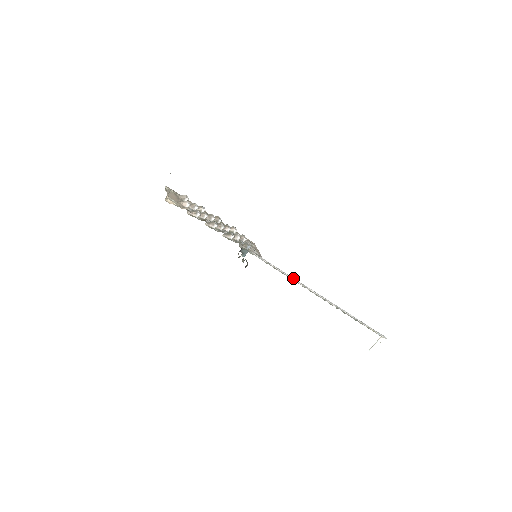
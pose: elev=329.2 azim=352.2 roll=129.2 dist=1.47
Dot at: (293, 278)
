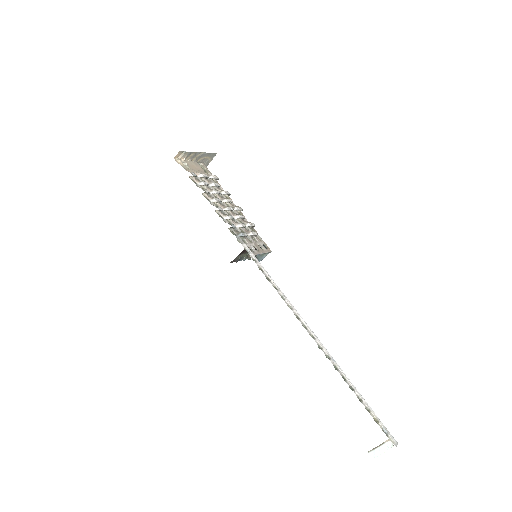
Dot at: (282, 293)
